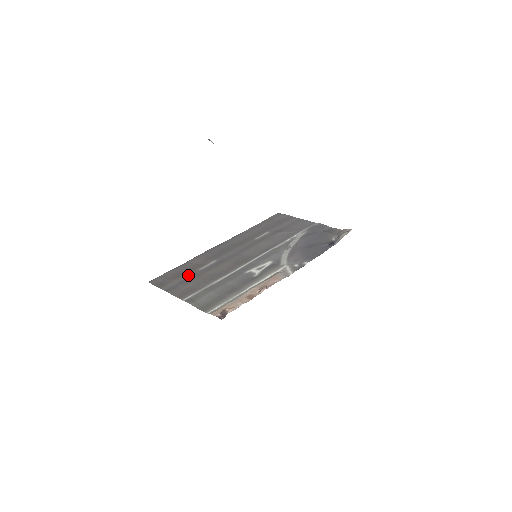
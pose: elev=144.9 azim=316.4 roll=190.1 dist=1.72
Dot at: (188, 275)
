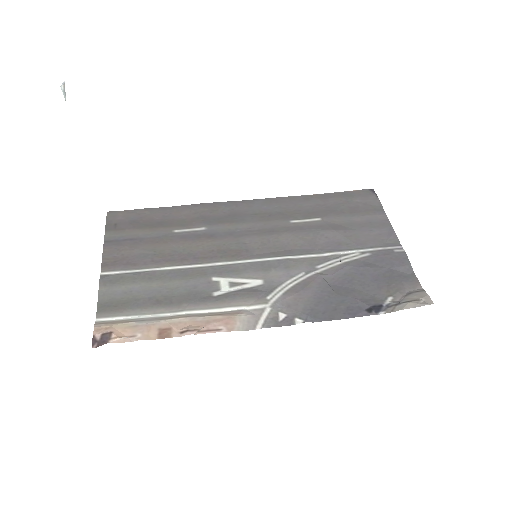
Dot at: (152, 232)
